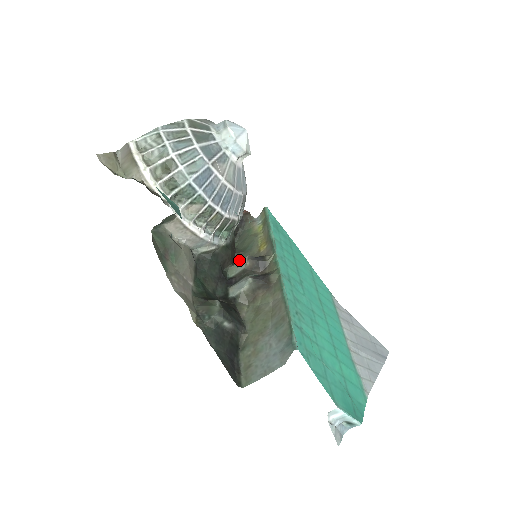
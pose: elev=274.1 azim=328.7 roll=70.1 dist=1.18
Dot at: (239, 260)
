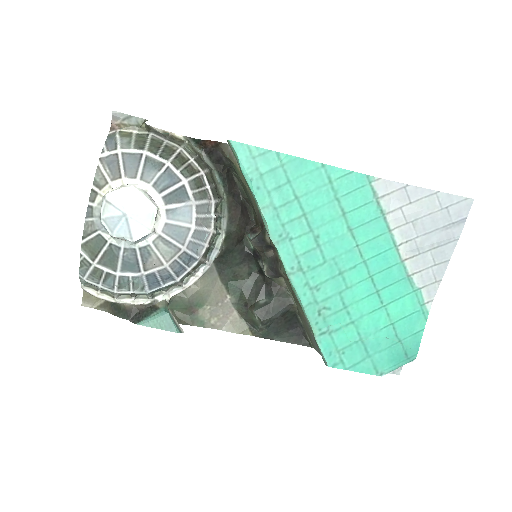
Dot at: (250, 205)
